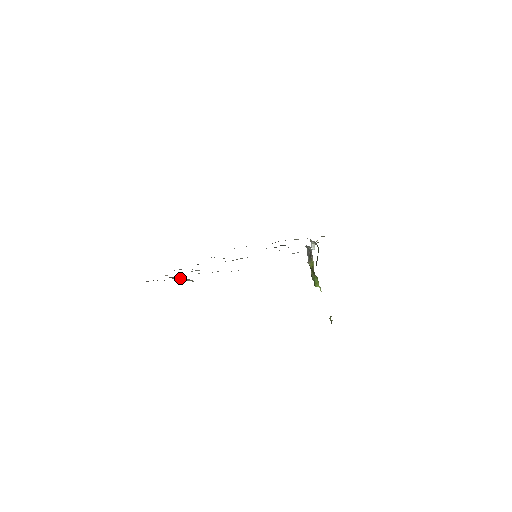
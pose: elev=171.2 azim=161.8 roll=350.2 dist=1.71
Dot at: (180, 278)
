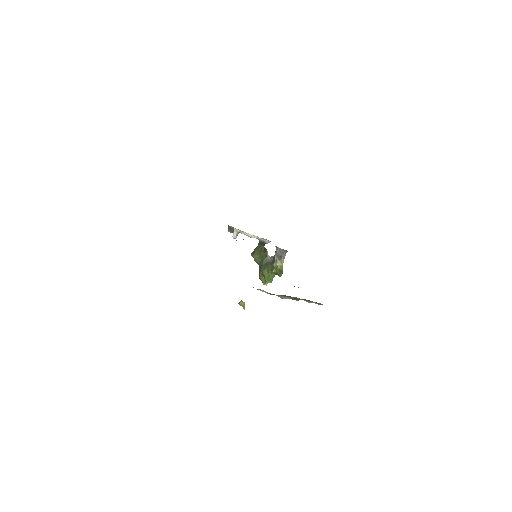
Dot at: (292, 297)
